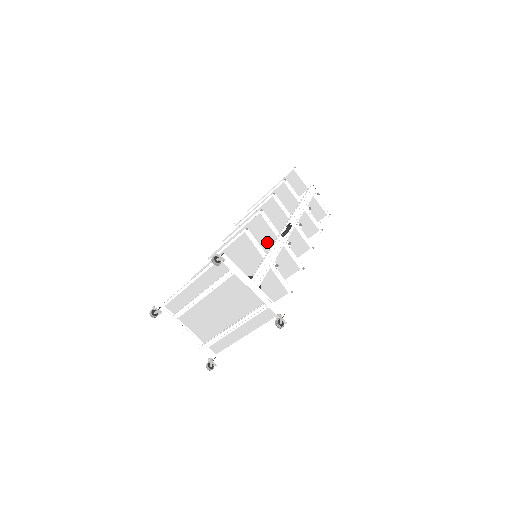
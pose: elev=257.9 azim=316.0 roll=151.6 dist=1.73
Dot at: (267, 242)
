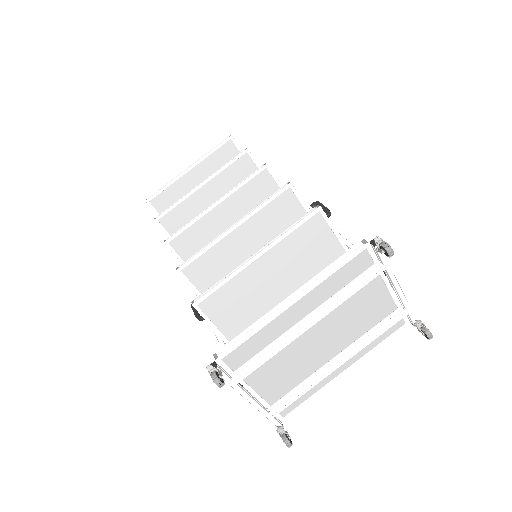
Dot at: occluded
